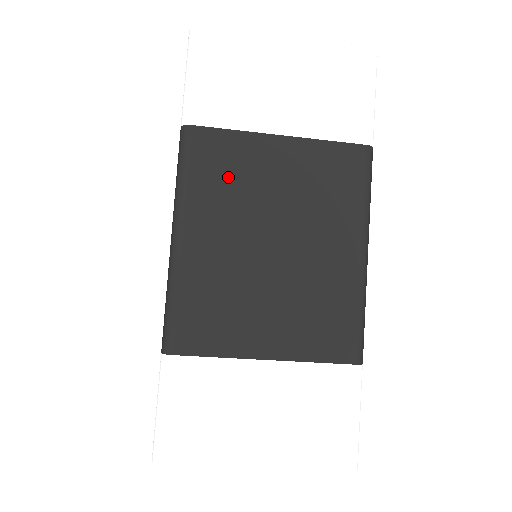
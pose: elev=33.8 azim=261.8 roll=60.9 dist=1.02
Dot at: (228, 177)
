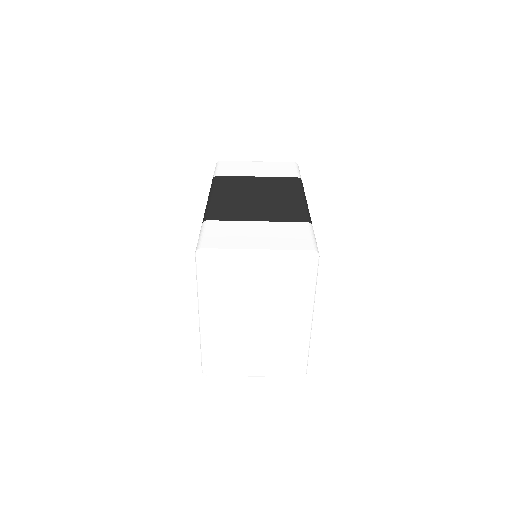
Dot at: (234, 184)
